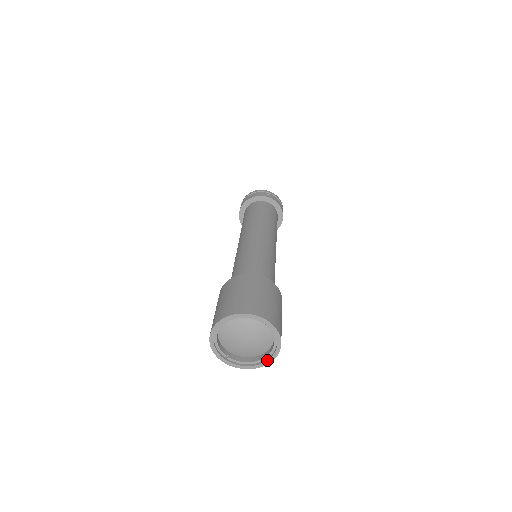
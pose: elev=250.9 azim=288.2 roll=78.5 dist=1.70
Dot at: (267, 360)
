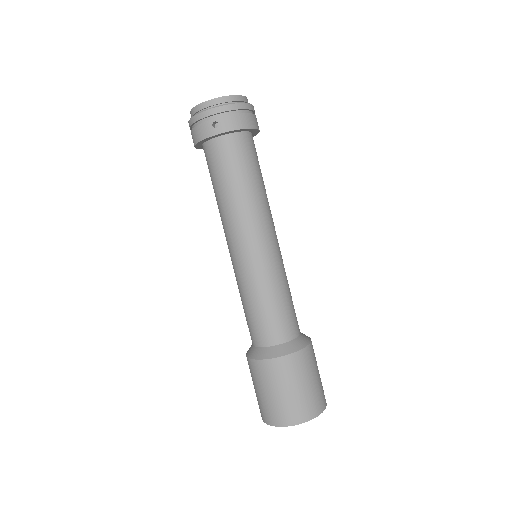
Dot at: occluded
